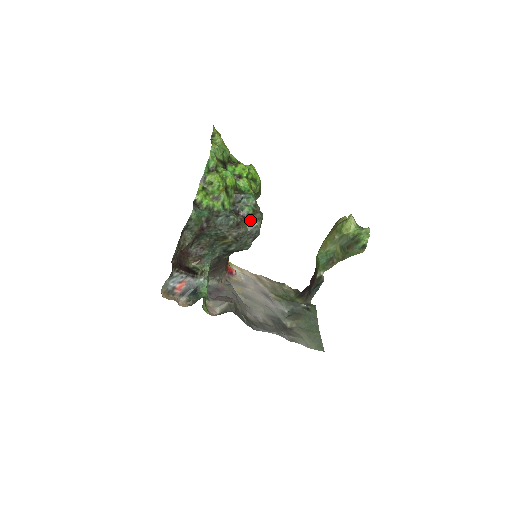
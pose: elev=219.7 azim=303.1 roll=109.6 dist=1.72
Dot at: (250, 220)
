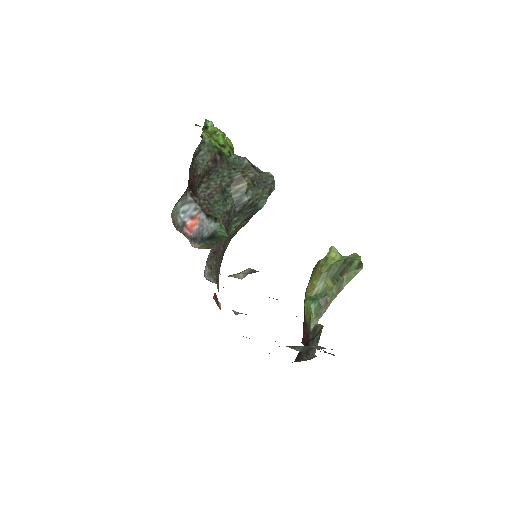
Dot at: (262, 172)
